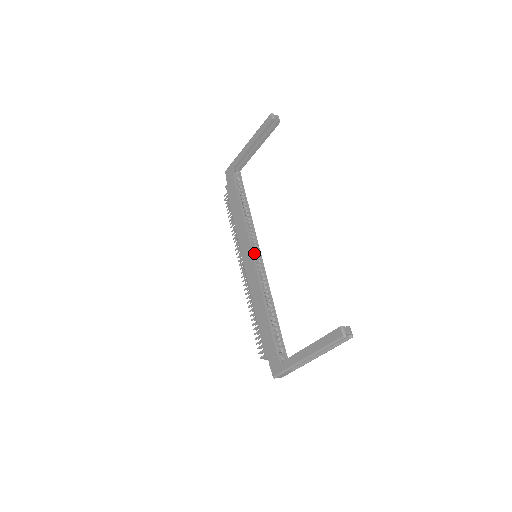
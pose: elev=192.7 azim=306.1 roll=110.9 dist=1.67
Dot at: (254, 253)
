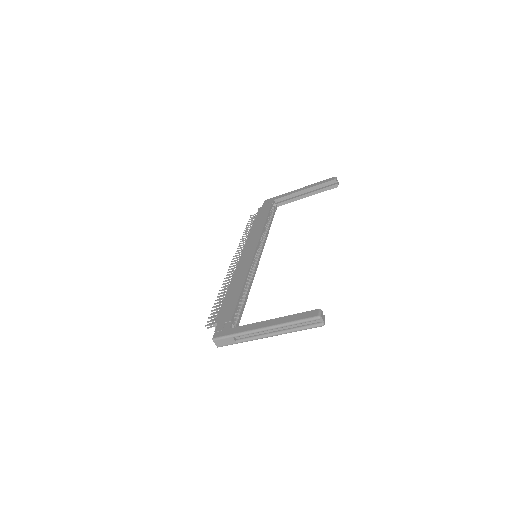
Dot at: occluded
